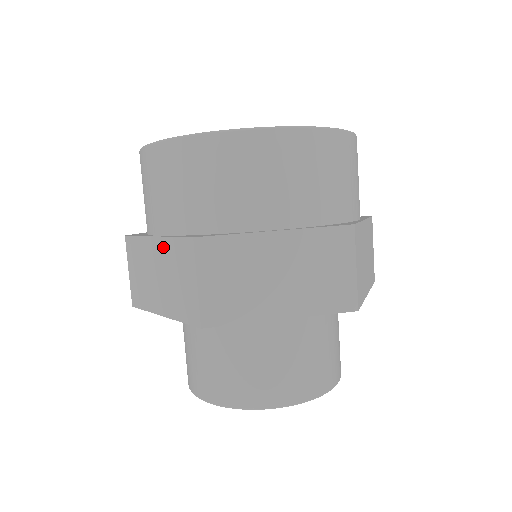
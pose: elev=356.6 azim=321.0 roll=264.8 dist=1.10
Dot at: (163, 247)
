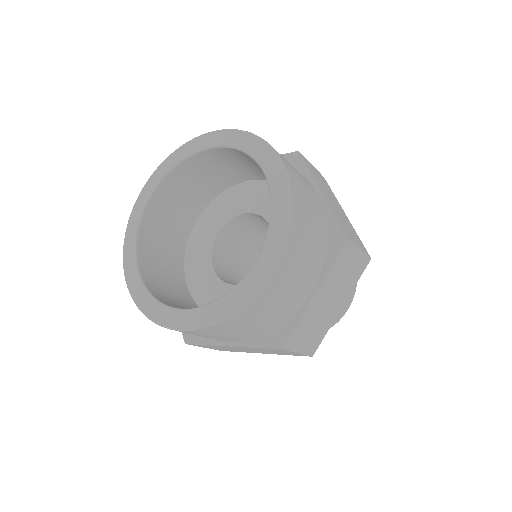
Dot at: occluded
